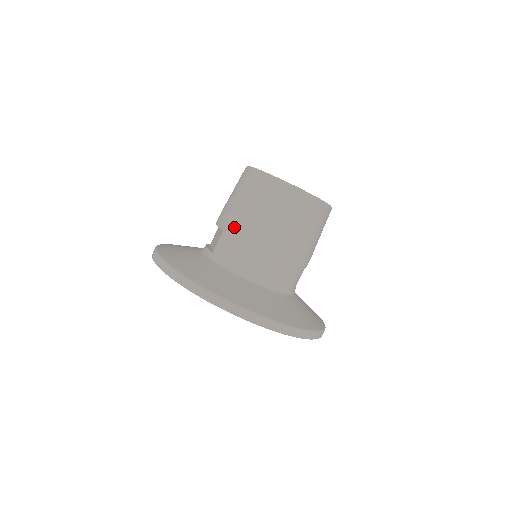
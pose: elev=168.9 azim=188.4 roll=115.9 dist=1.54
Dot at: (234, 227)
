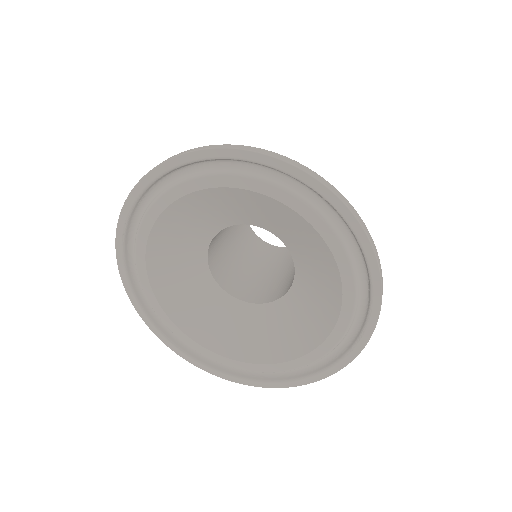
Dot at: occluded
